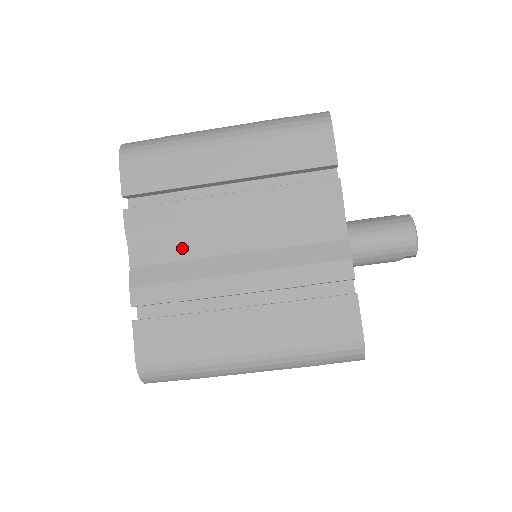
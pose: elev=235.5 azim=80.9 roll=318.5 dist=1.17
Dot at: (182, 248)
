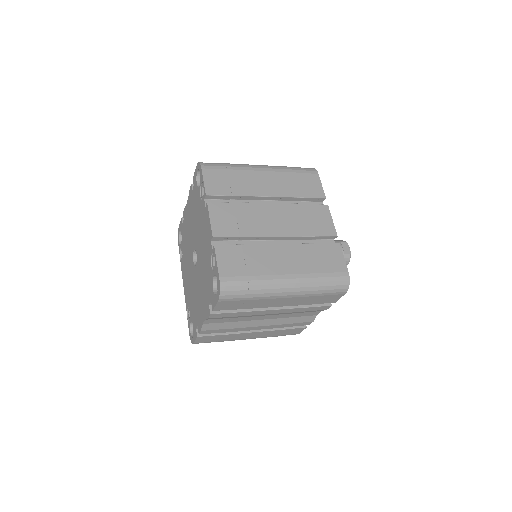
Dot at: (236, 319)
